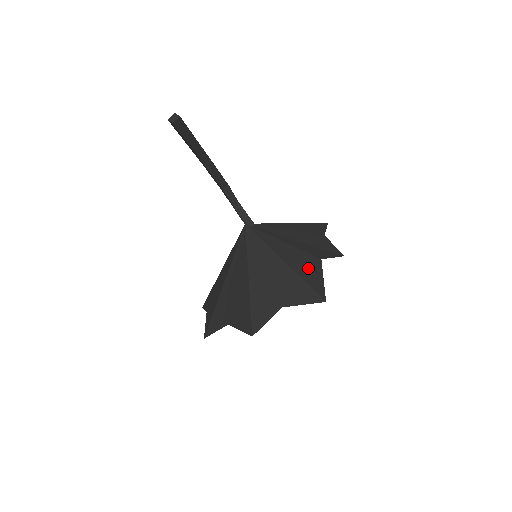
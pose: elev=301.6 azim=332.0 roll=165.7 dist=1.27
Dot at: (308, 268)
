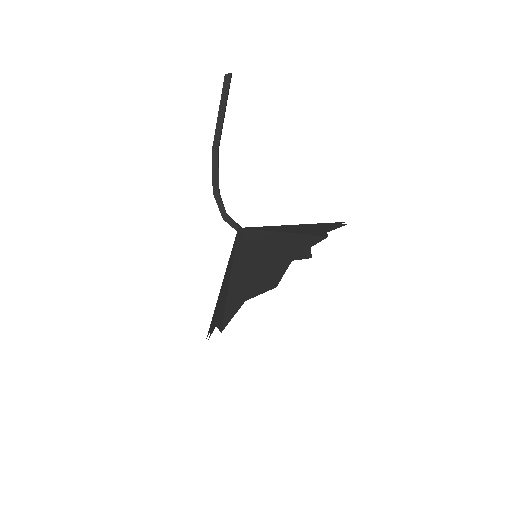
Dot at: occluded
